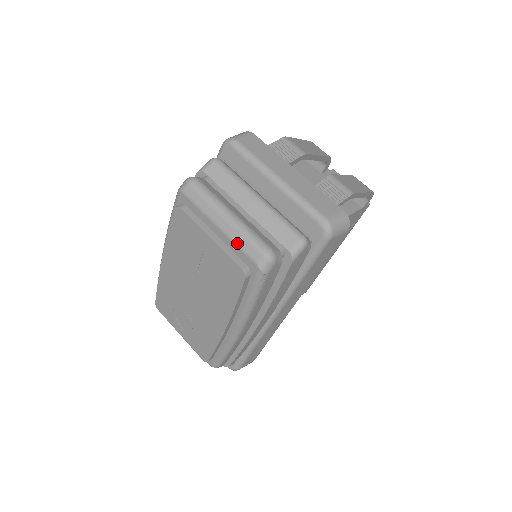
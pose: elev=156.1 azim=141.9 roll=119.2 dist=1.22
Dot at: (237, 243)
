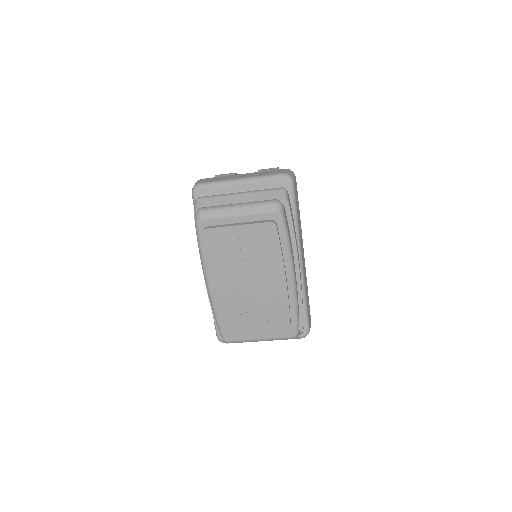
Dot at: (255, 212)
